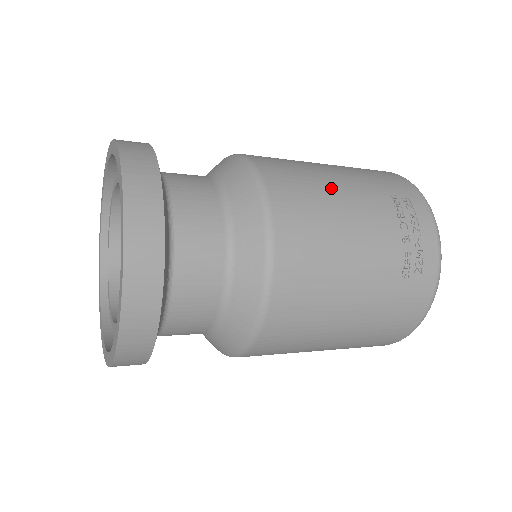
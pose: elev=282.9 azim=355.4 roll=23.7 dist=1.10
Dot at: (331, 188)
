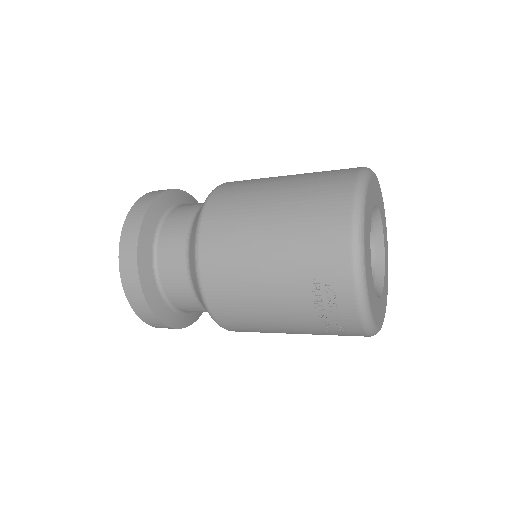
Dot at: (253, 278)
